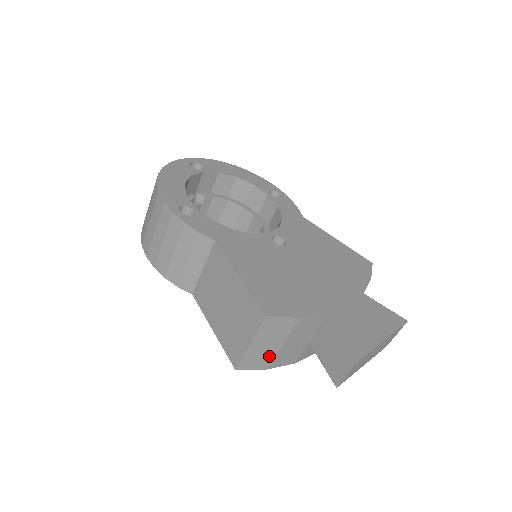
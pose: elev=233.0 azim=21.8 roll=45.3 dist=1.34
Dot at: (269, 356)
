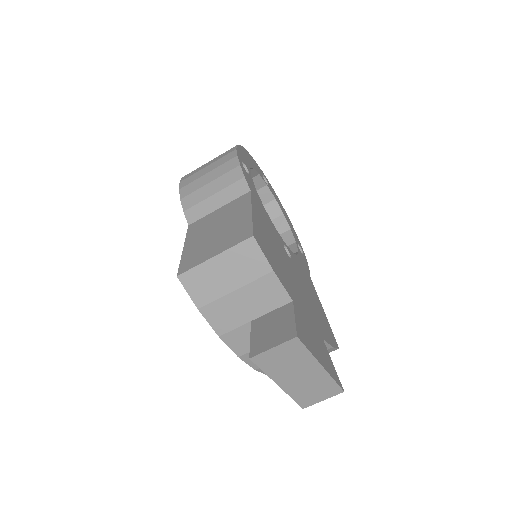
Dot at: (214, 292)
